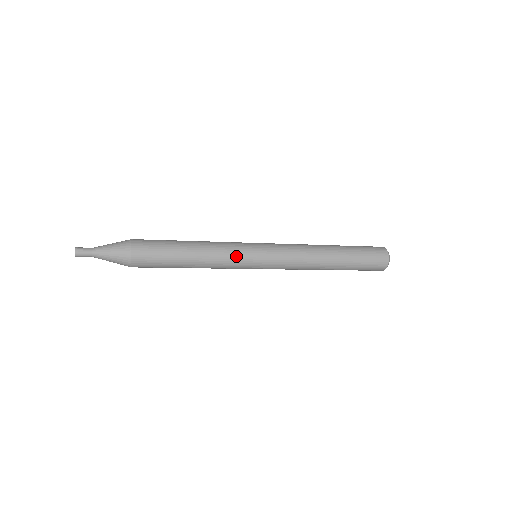
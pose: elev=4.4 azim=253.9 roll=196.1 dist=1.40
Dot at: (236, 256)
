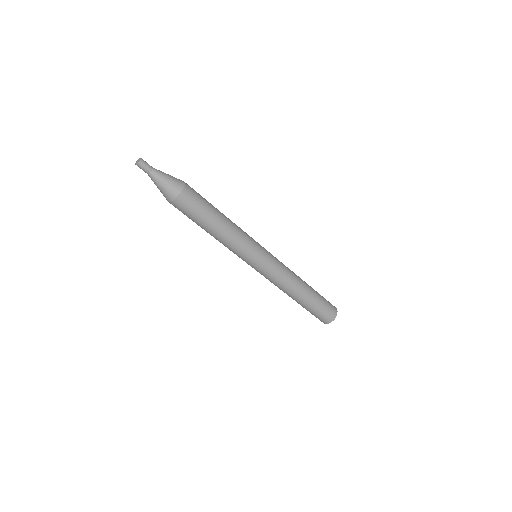
Dot at: (249, 243)
